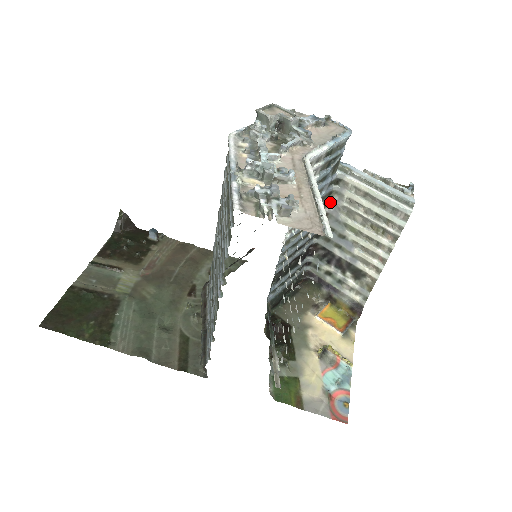
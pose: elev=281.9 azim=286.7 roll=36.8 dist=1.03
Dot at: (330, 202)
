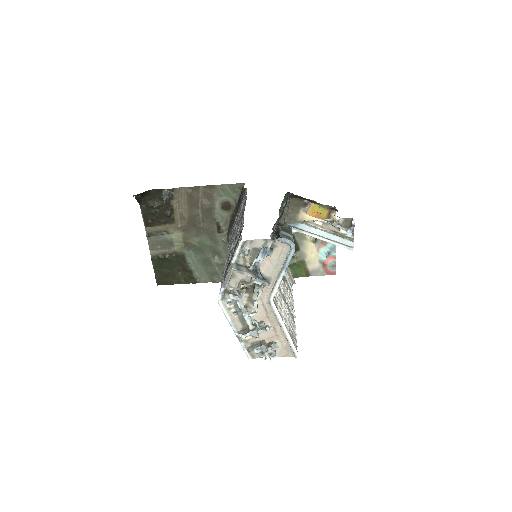
Dot at: occluded
